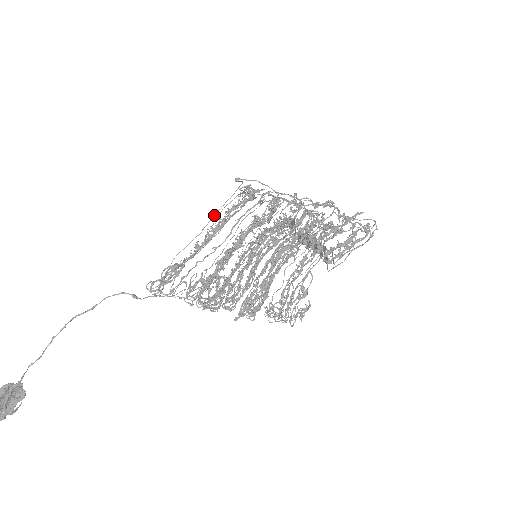
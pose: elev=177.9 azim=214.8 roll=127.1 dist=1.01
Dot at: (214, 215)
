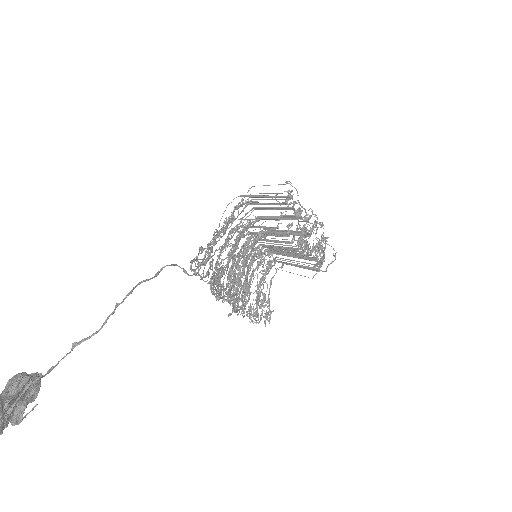
Dot at: (235, 208)
